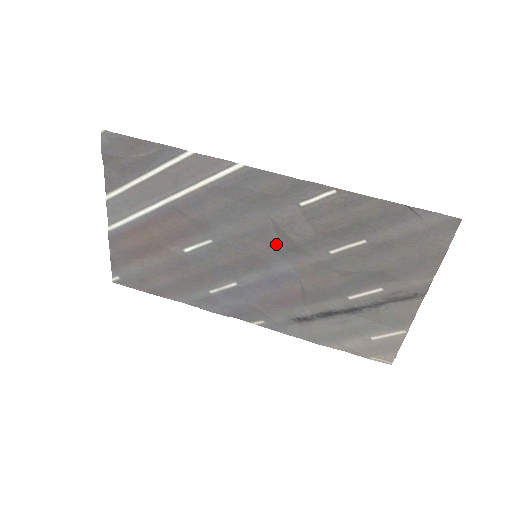
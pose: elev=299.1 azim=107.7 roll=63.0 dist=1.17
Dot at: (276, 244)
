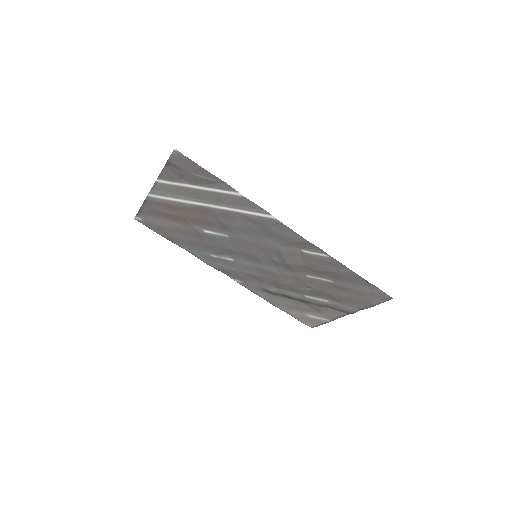
Dot at: (274, 258)
